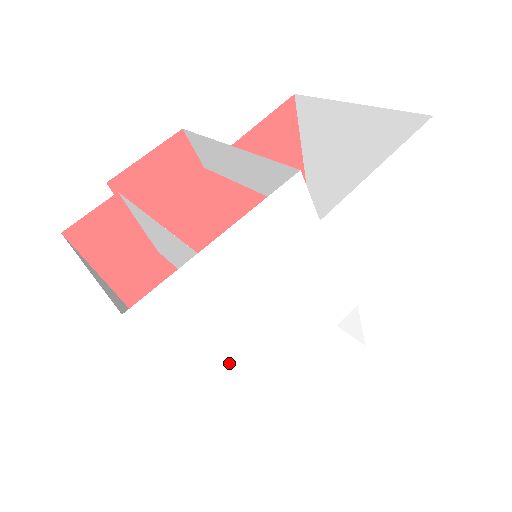
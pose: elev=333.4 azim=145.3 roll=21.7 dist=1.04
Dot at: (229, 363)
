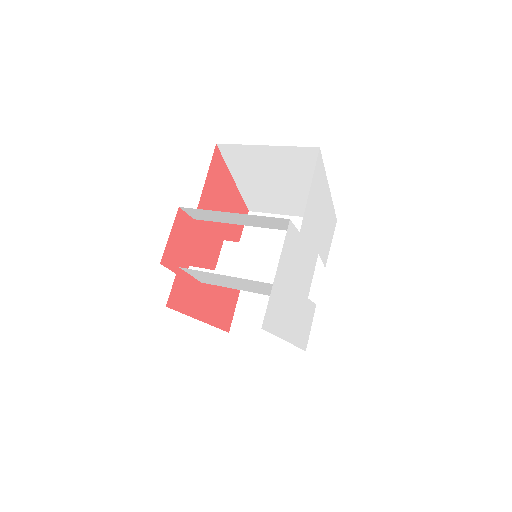
Dot at: (290, 319)
